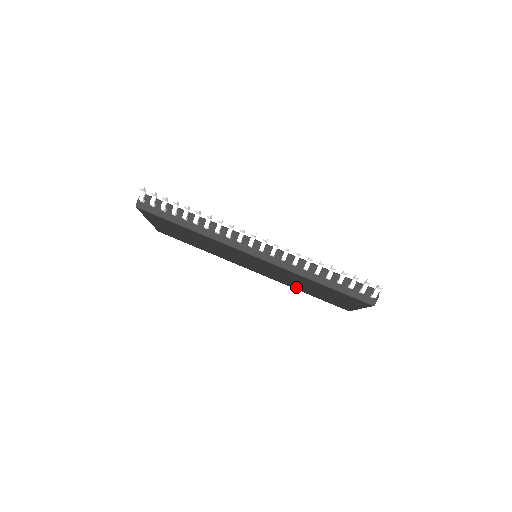
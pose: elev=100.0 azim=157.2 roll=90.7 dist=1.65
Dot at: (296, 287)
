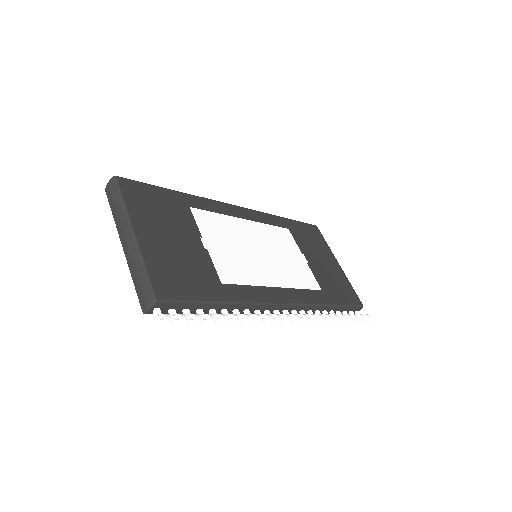
Dot at: occluded
